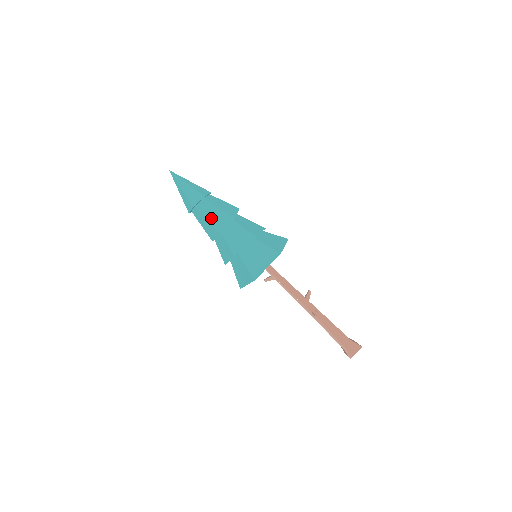
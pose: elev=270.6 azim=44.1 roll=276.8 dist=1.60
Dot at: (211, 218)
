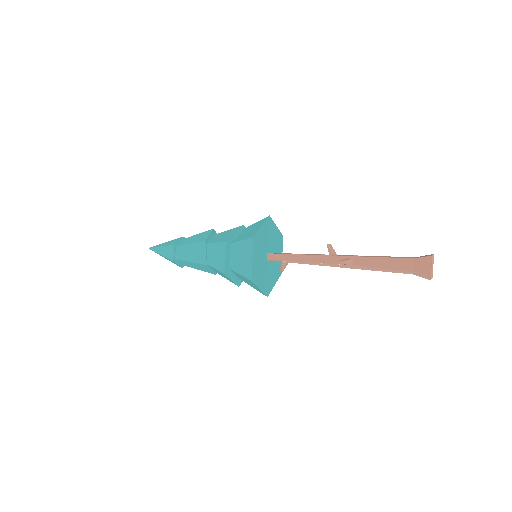
Dot at: (191, 258)
